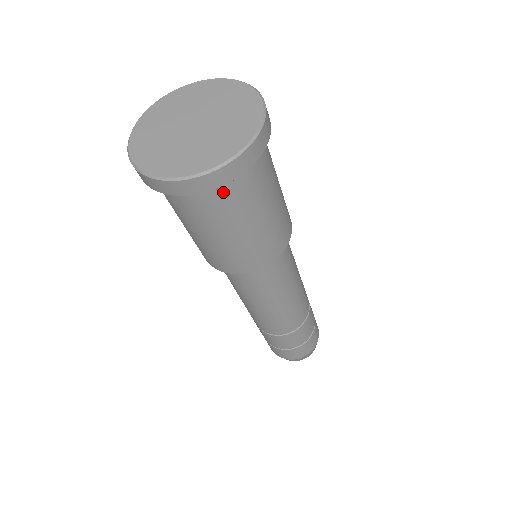
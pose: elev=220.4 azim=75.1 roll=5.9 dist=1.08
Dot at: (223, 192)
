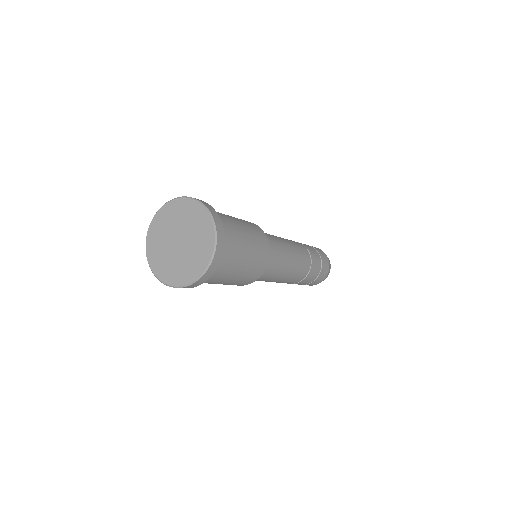
Dot at: (219, 265)
